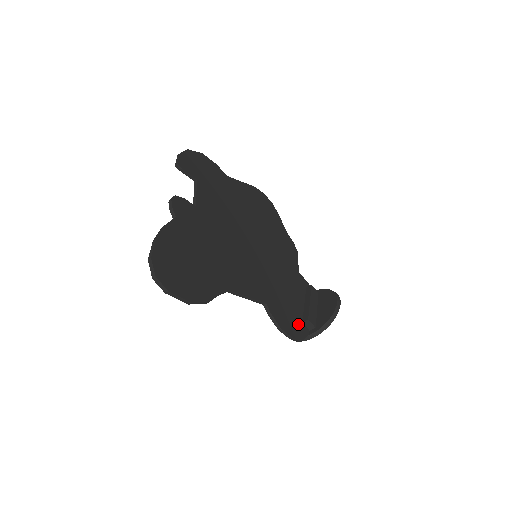
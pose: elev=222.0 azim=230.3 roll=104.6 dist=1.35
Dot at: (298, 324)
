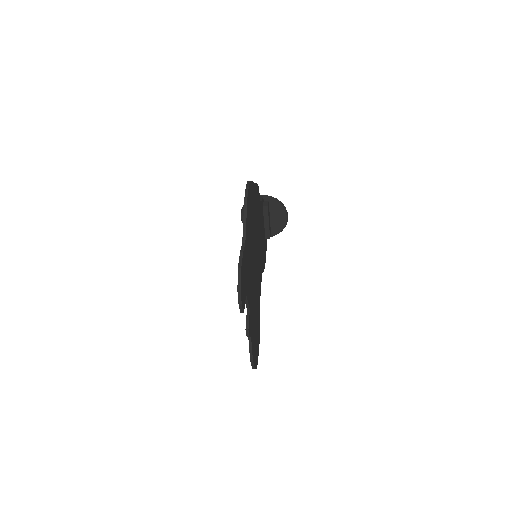
Dot at: (265, 245)
